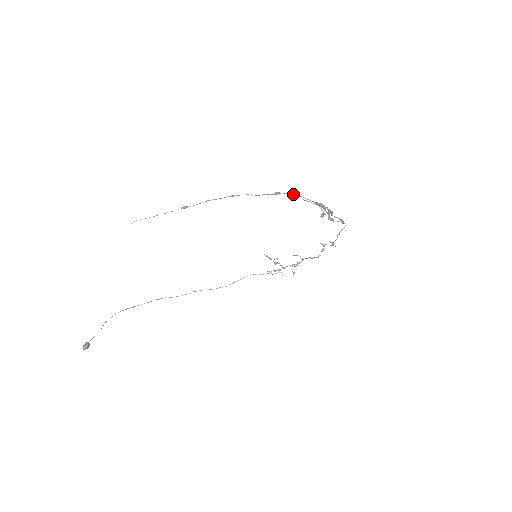
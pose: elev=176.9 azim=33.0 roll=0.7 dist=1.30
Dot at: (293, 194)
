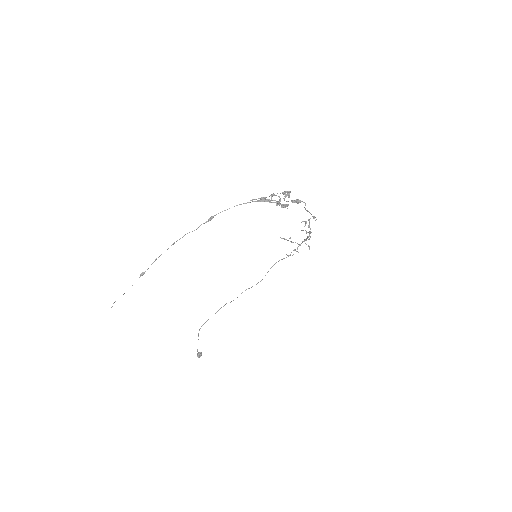
Dot at: occluded
